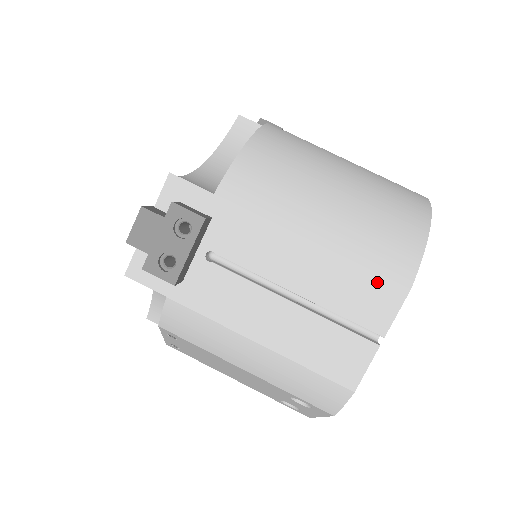
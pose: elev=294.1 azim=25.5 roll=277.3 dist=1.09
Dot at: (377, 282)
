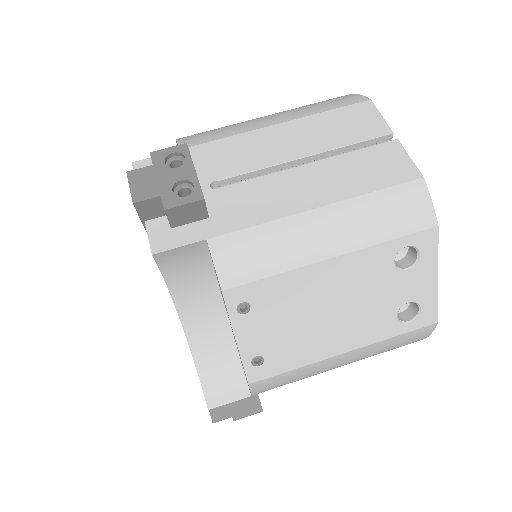
Dot at: (347, 111)
